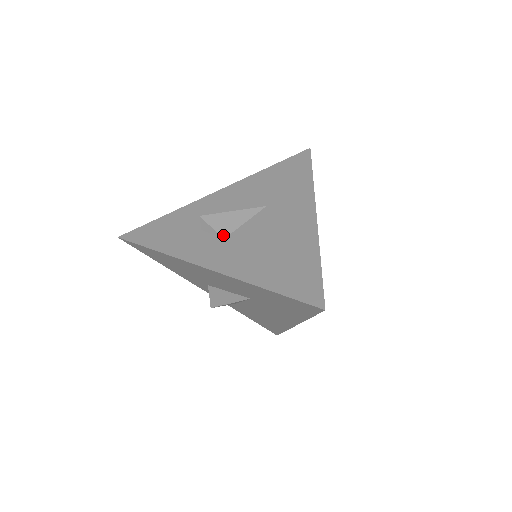
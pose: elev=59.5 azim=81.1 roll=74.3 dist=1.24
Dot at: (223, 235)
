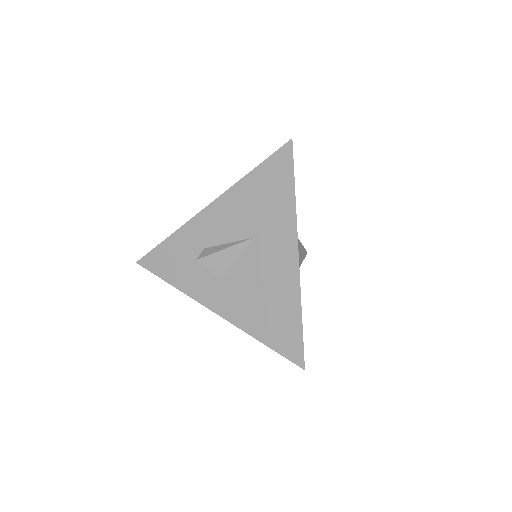
Dot at: (220, 275)
